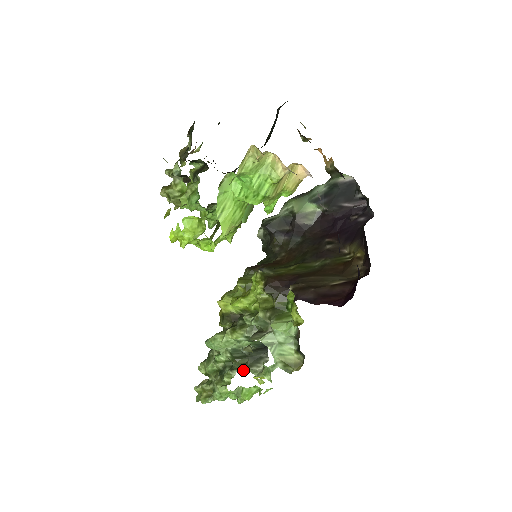
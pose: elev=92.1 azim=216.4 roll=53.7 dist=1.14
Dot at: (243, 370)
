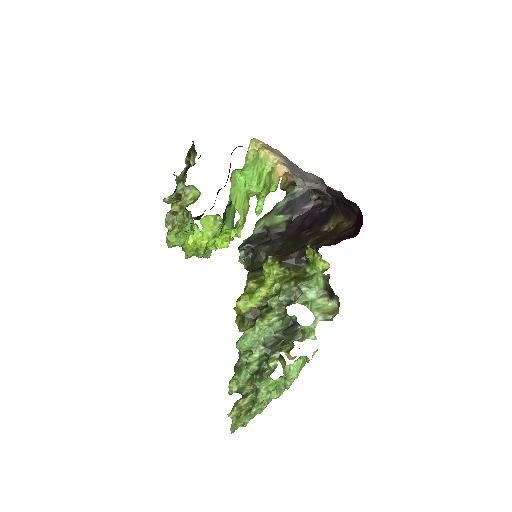
Dot at: (286, 344)
